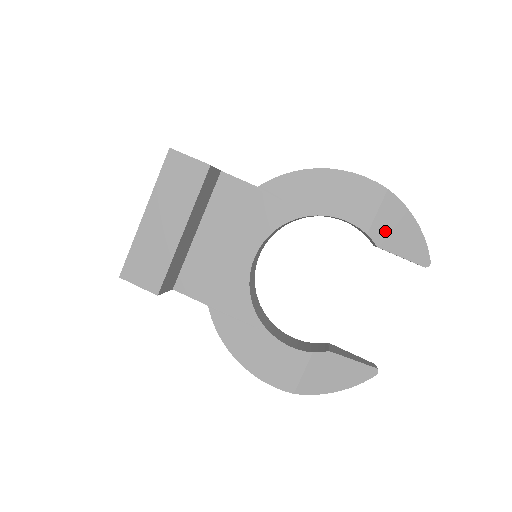
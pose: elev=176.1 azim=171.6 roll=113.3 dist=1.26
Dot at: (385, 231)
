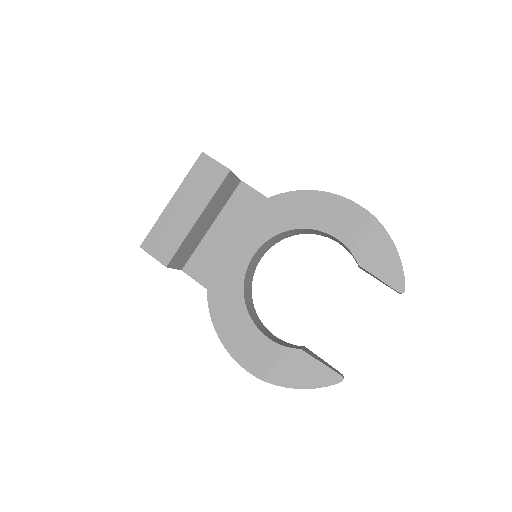
Dot at: (367, 253)
